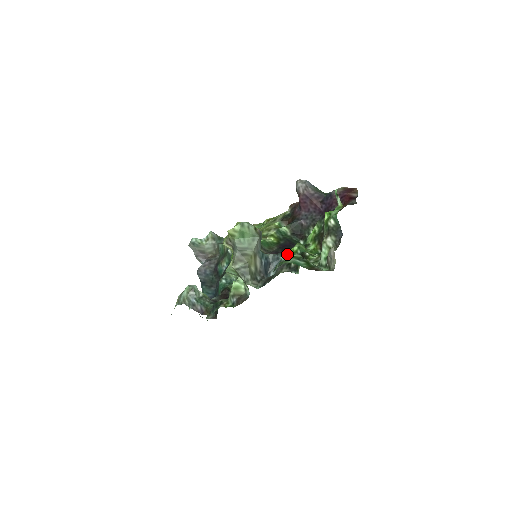
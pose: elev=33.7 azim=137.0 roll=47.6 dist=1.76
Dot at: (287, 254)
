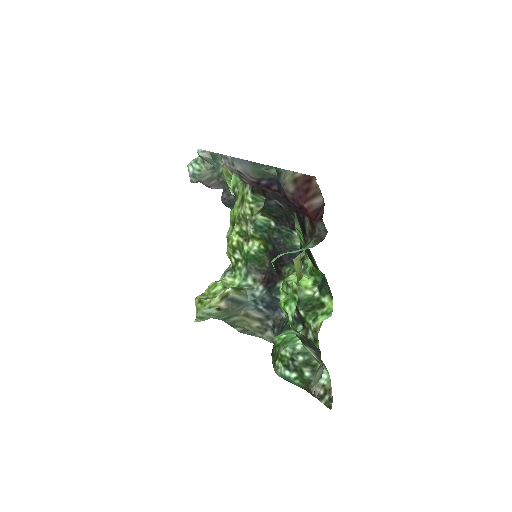
Dot at: (282, 293)
